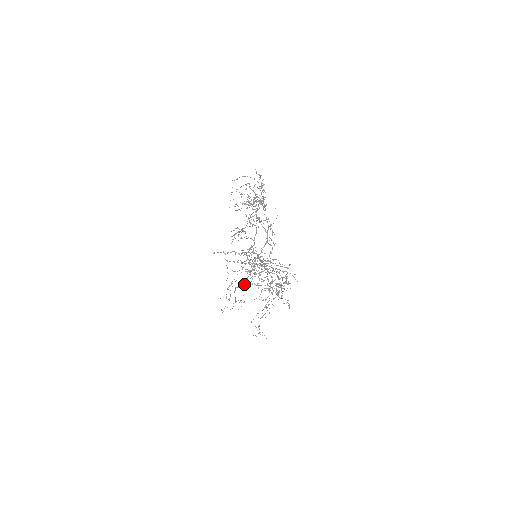
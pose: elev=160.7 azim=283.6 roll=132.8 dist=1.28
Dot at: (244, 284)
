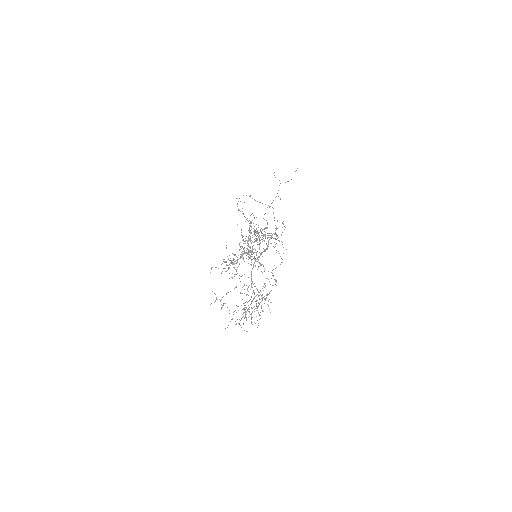
Dot at: (267, 223)
